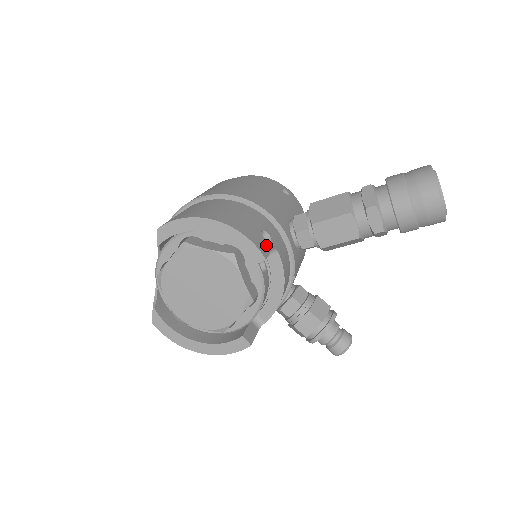
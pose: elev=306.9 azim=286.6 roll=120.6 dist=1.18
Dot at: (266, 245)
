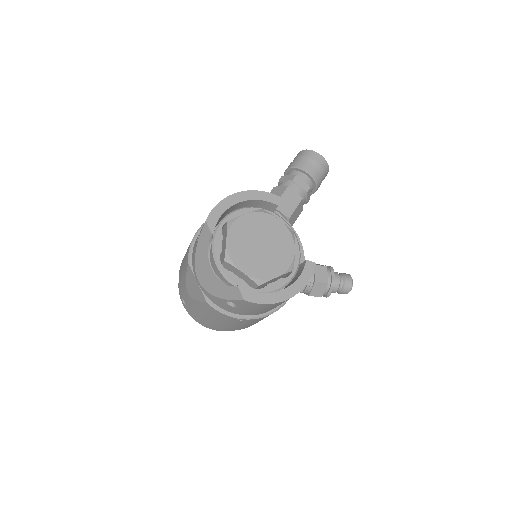
Dot at: occluded
